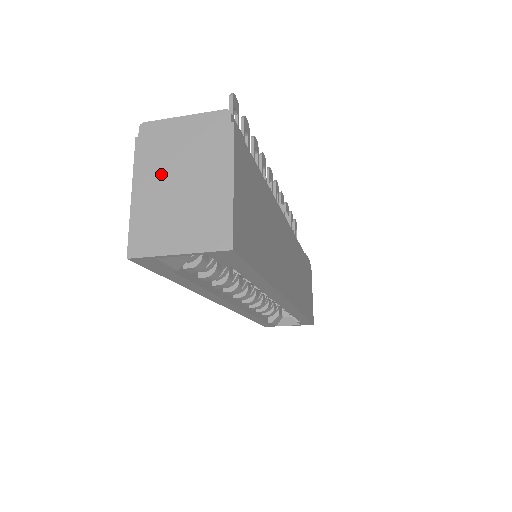
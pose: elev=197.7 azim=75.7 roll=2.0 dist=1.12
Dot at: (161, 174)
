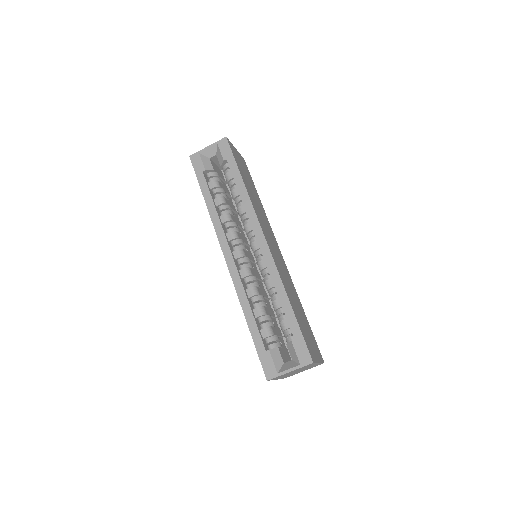
Dot at: occluded
